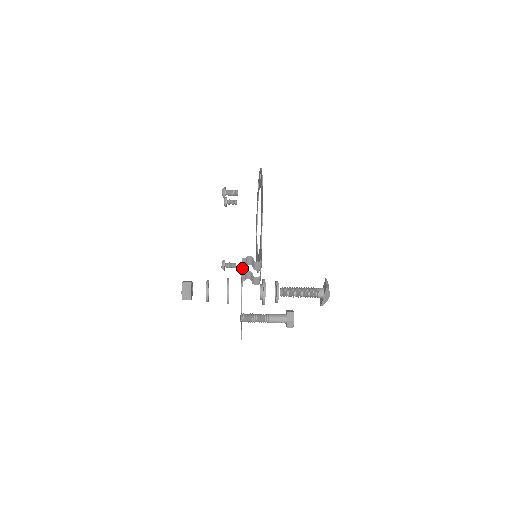
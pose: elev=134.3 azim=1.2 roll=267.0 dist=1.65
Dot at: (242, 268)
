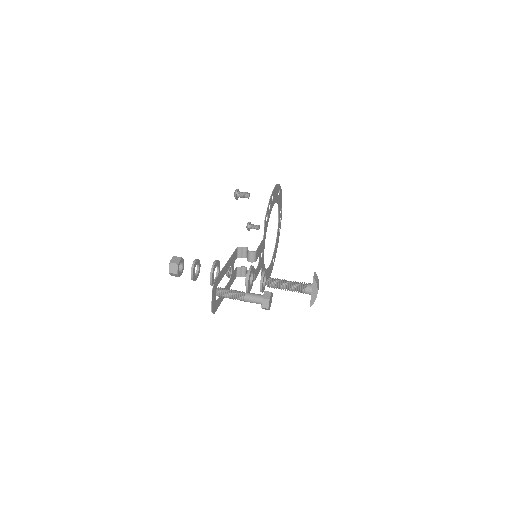
Dot at: (233, 252)
